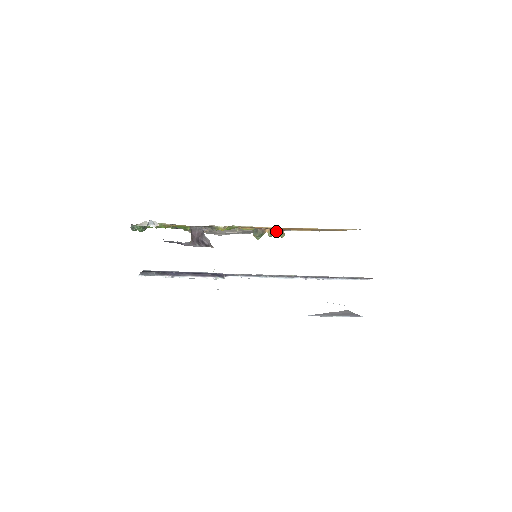
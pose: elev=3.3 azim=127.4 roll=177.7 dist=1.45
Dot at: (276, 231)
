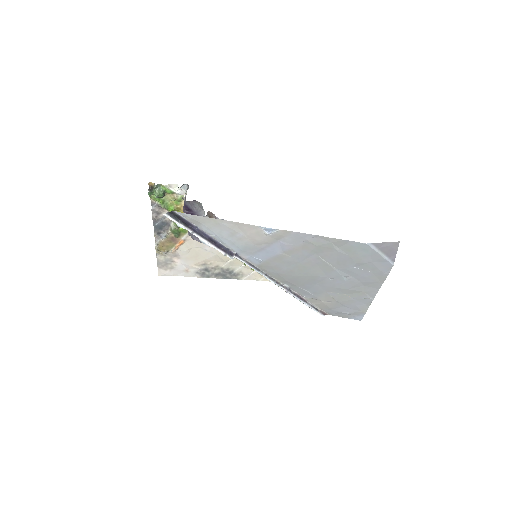
Dot at: (232, 277)
